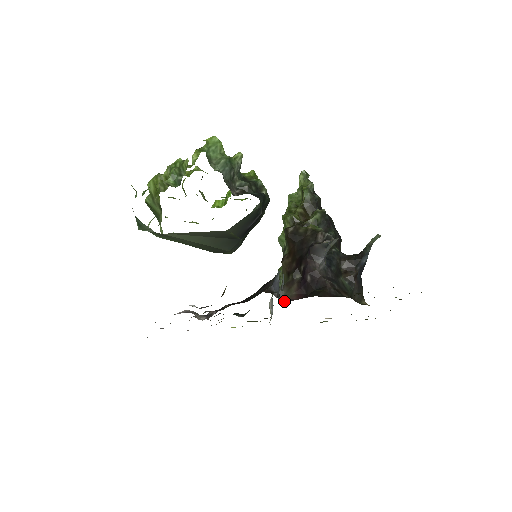
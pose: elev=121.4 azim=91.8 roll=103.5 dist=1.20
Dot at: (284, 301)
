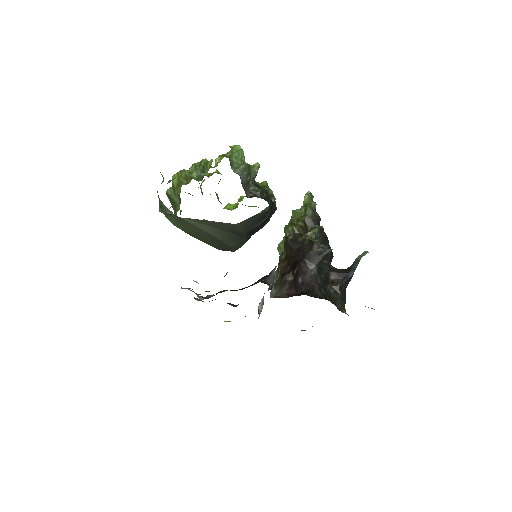
Dot at: (275, 297)
